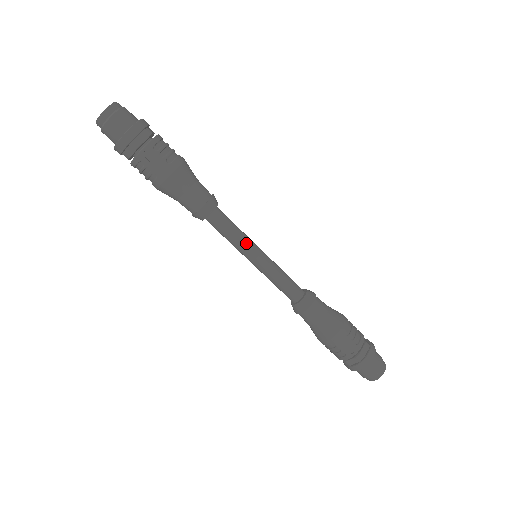
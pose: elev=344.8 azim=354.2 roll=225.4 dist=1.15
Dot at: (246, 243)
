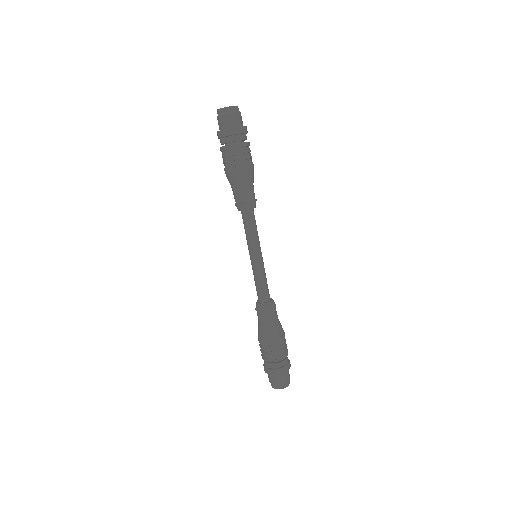
Dot at: (256, 243)
